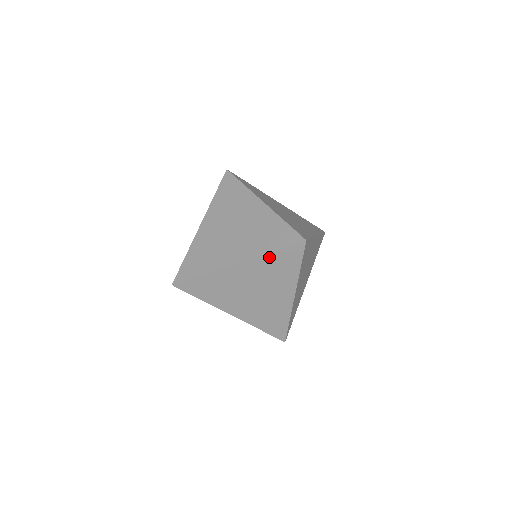
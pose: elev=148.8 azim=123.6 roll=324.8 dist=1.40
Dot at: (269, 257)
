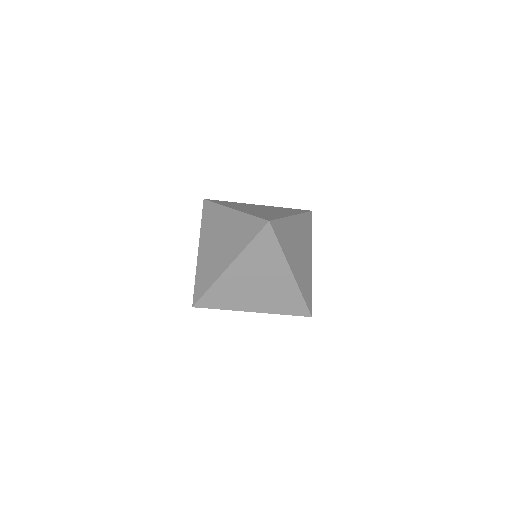
Dot at: (279, 313)
